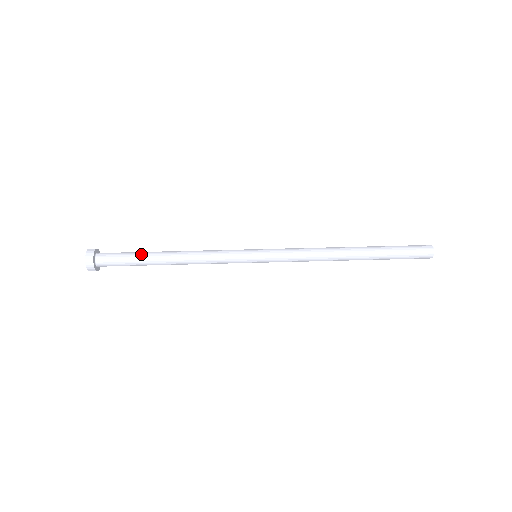
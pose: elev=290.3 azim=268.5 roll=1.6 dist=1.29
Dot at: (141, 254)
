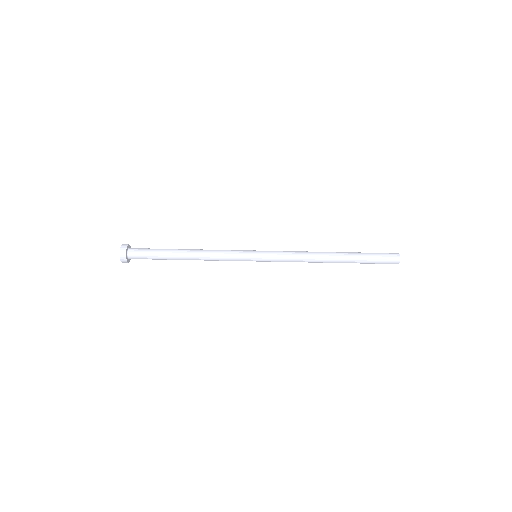
Dot at: (164, 250)
